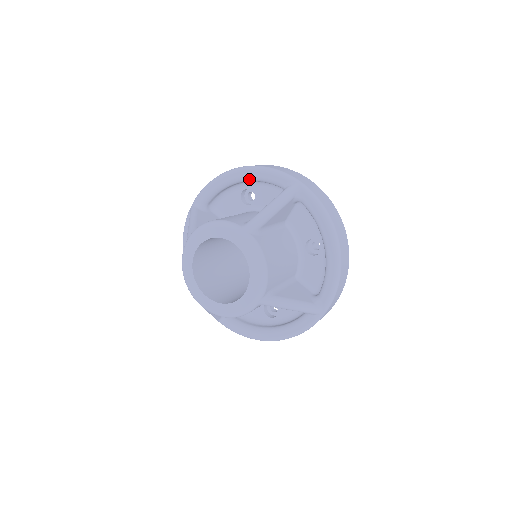
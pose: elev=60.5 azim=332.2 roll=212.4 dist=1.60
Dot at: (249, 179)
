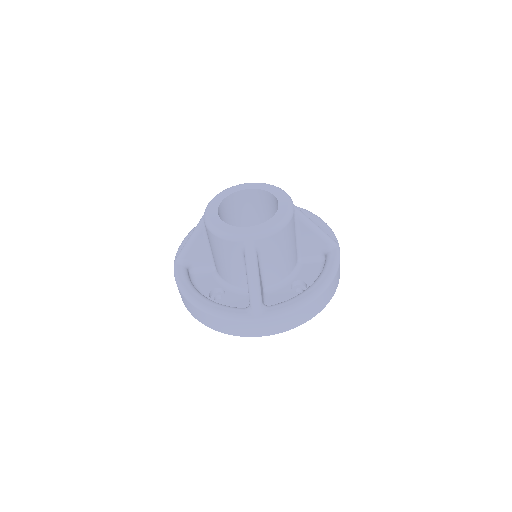
Dot at: occluded
